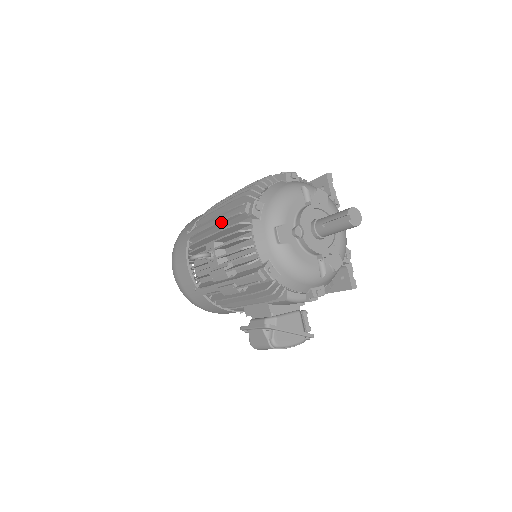
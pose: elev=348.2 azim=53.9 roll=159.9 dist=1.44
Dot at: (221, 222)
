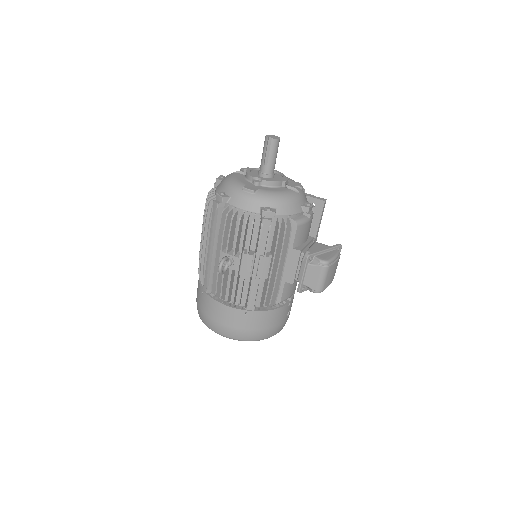
Dot at: (212, 237)
